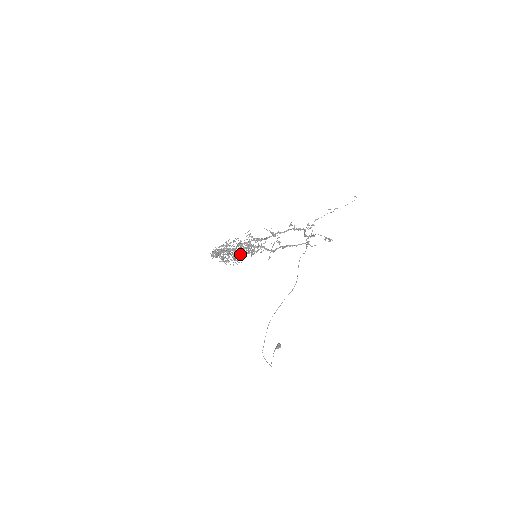
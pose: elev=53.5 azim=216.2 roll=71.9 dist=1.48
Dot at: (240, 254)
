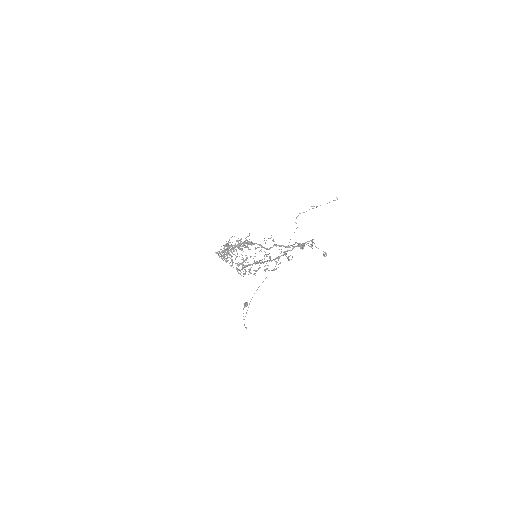
Dot at: occluded
